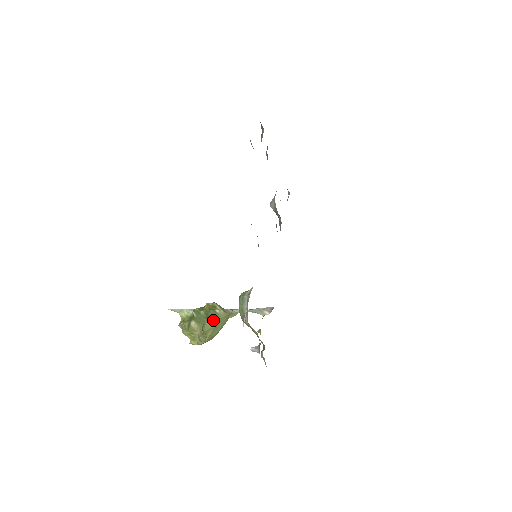
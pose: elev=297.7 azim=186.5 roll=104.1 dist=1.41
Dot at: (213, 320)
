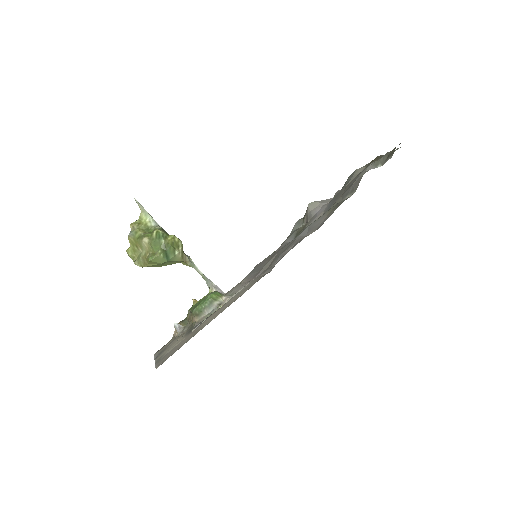
Dot at: (166, 258)
